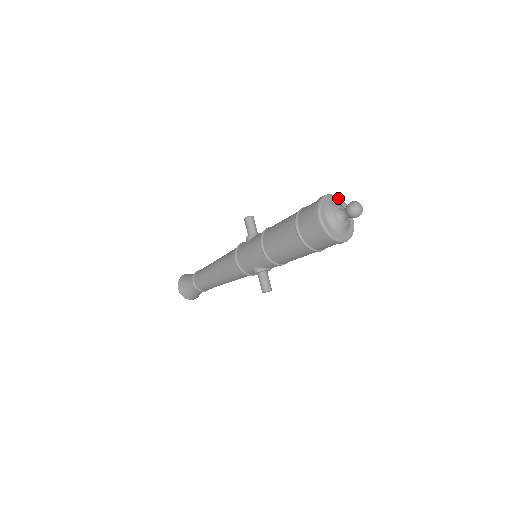
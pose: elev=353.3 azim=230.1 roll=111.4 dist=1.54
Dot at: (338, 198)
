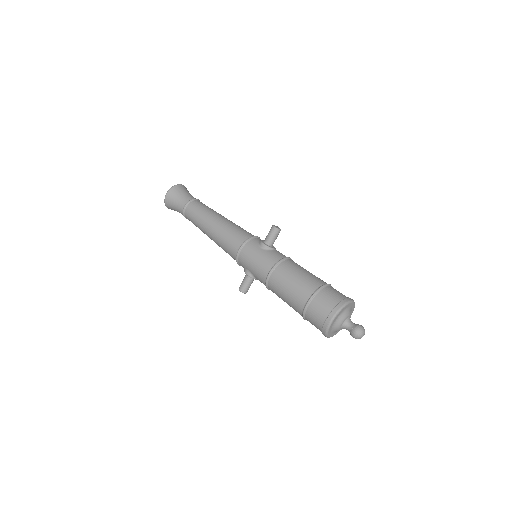
Dot at: (354, 304)
